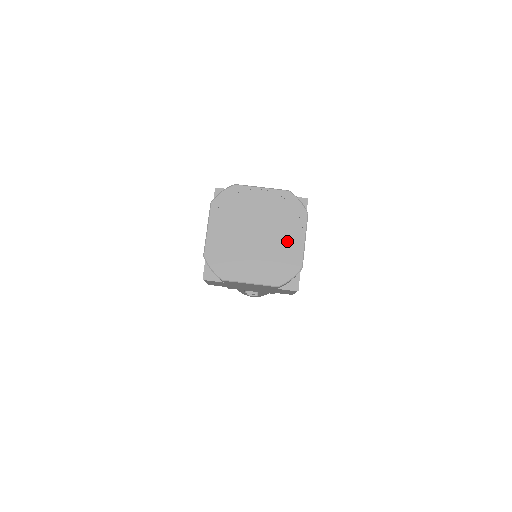
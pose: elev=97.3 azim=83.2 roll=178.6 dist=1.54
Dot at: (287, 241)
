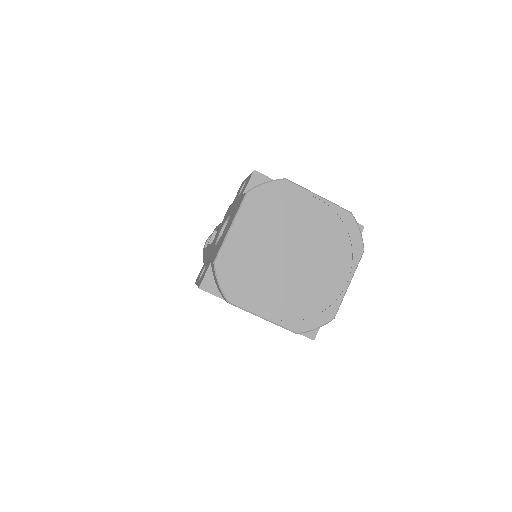
Dot at: (327, 278)
